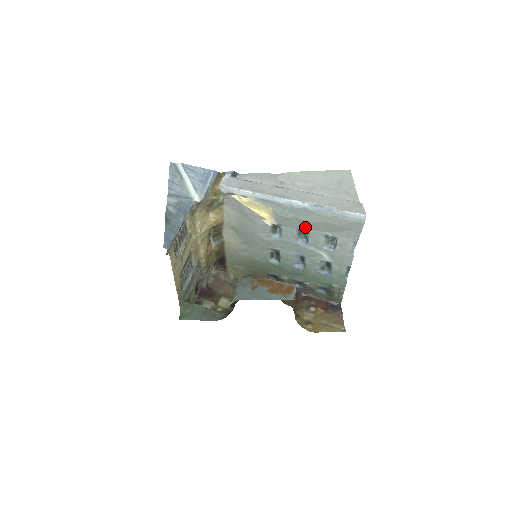
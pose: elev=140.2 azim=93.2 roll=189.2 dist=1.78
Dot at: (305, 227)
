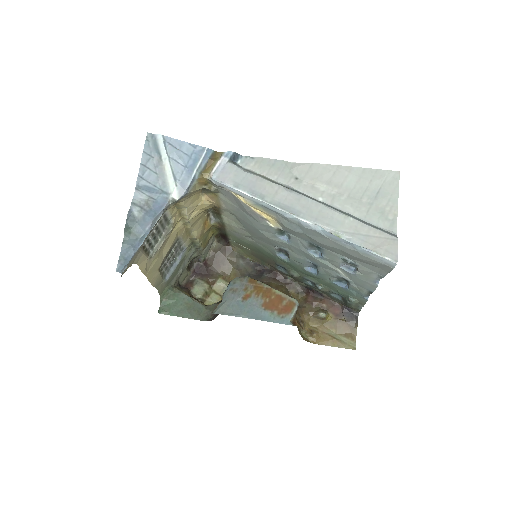
Dot at: (318, 244)
